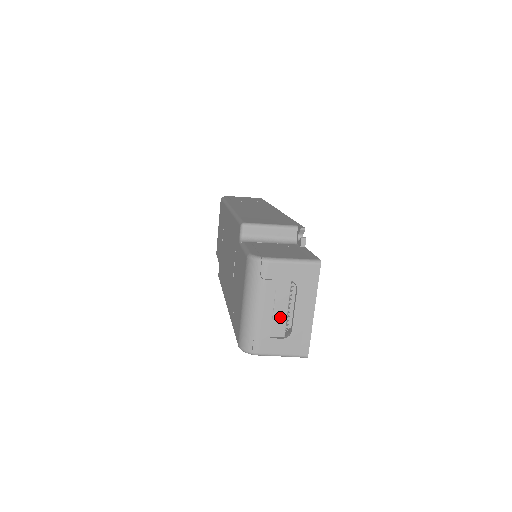
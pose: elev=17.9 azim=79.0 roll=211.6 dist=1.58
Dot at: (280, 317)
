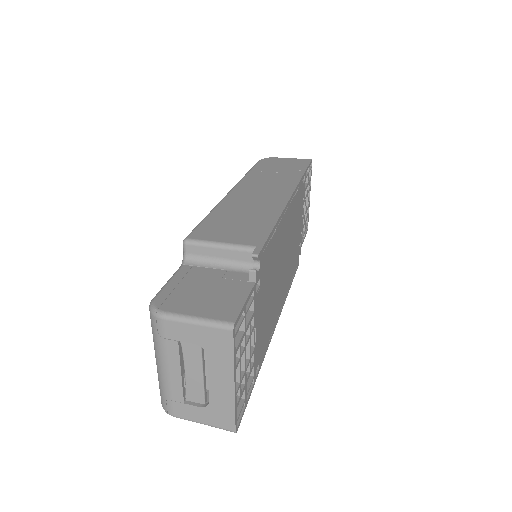
Dot at: (194, 382)
